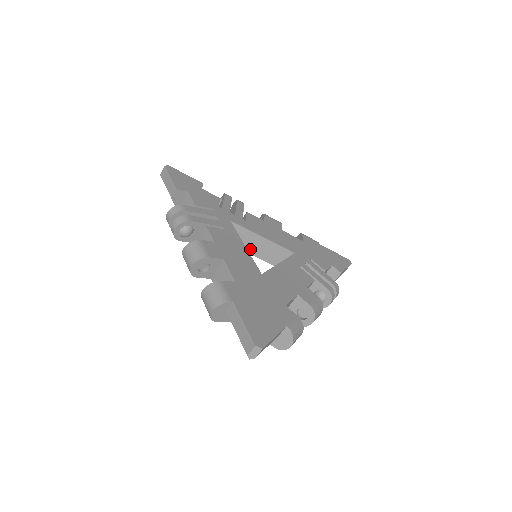
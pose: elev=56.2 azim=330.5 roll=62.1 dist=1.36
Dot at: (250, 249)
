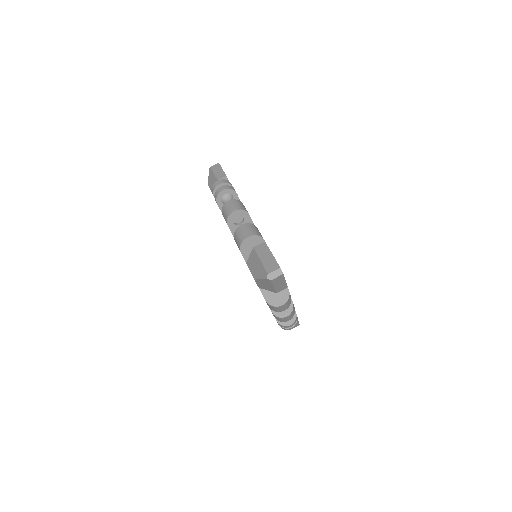
Dot at: occluded
